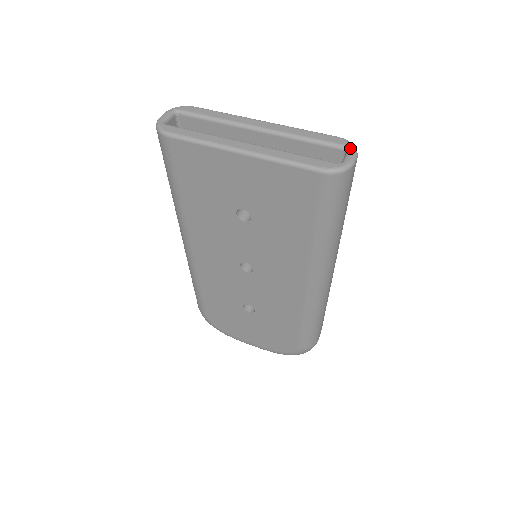
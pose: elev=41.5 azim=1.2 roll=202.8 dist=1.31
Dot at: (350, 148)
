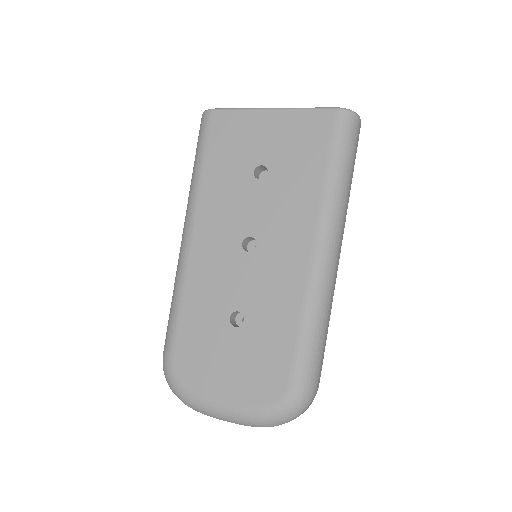
Dot at: occluded
